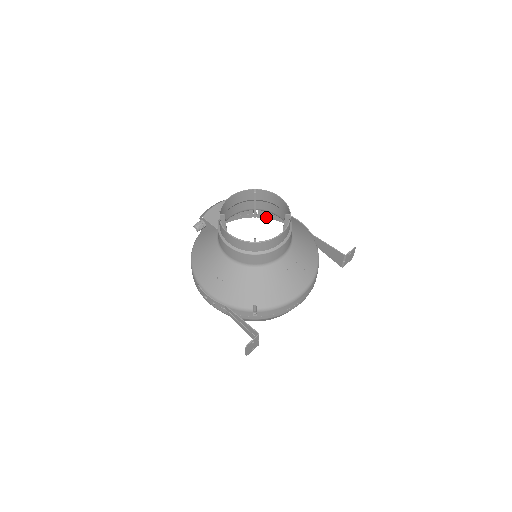
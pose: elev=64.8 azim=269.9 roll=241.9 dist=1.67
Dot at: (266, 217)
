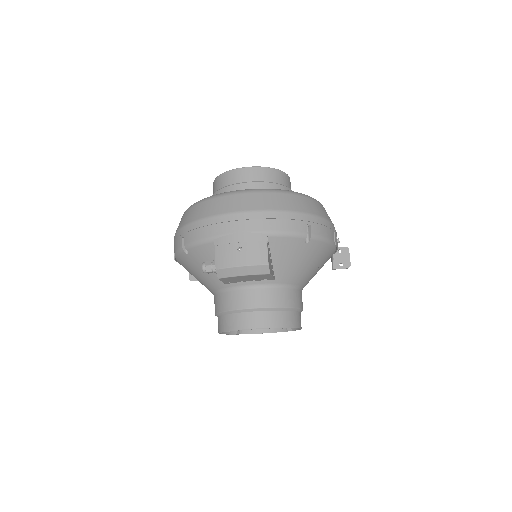
Dot at: (319, 221)
